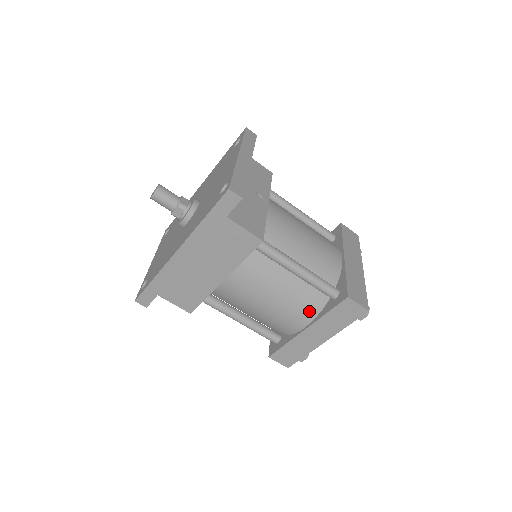
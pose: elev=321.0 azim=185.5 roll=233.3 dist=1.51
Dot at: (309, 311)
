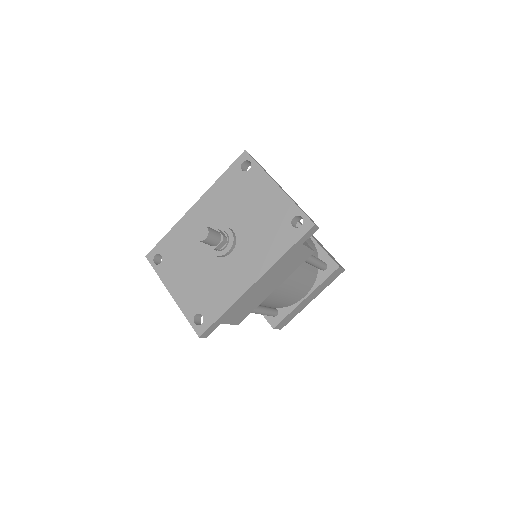
Dot at: (310, 285)
